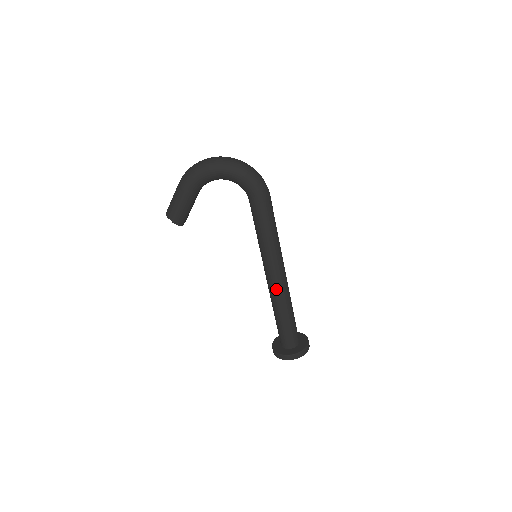
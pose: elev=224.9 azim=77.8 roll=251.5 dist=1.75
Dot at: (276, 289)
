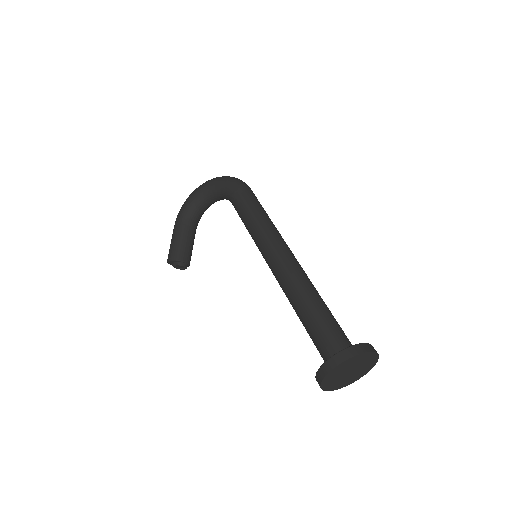
Dot at: (281, 273)
